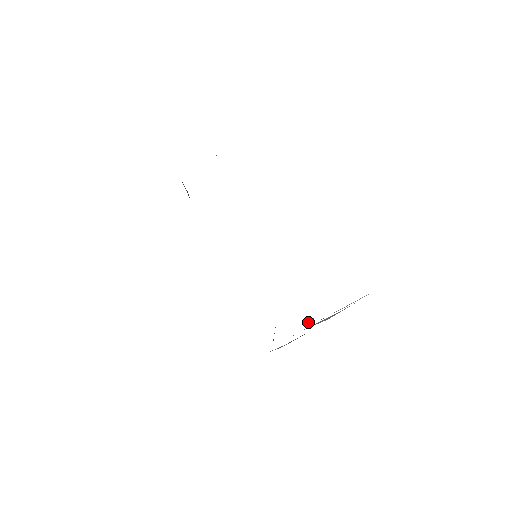
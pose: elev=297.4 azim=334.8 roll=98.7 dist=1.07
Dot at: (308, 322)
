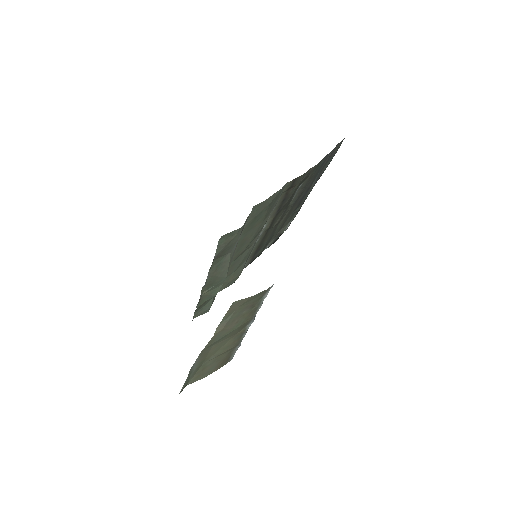
Dot at: (216, 251)
